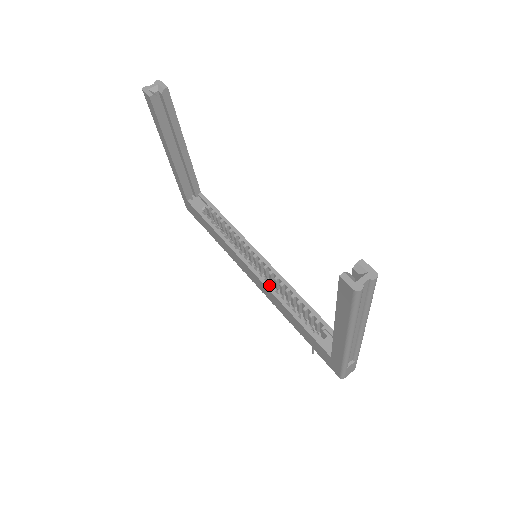
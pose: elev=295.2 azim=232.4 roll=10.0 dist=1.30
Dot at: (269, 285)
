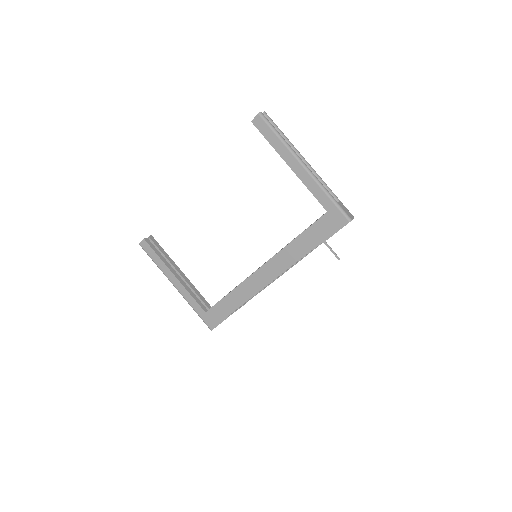
Dot at: (275, 255)
